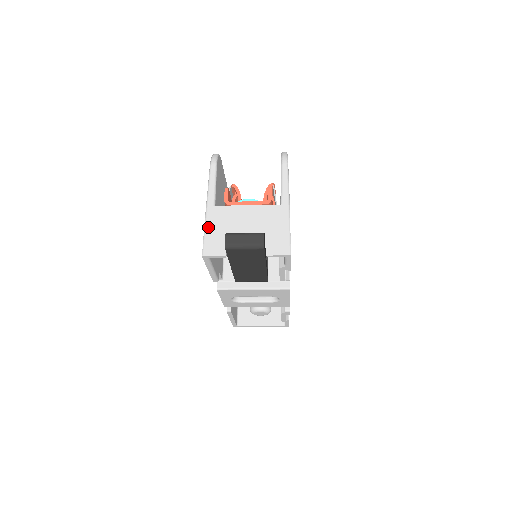
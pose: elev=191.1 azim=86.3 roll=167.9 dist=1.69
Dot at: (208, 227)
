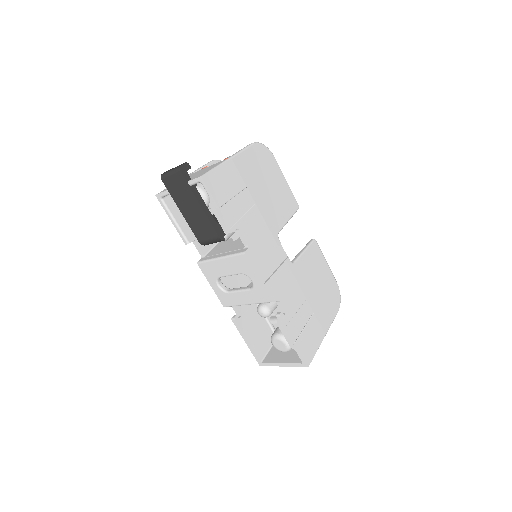
Dot at: occluded
